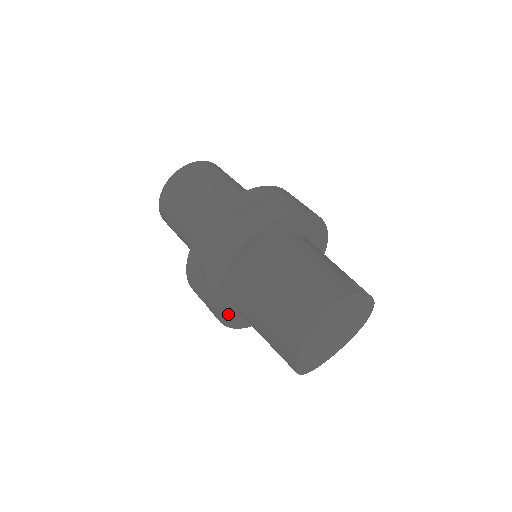
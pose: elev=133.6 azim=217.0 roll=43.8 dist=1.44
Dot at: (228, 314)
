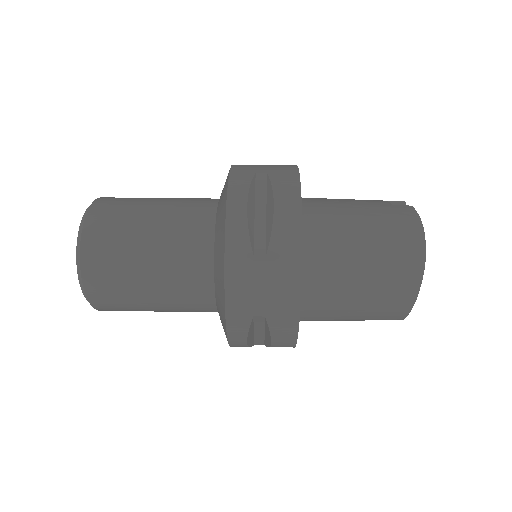
Dot at: occluded
